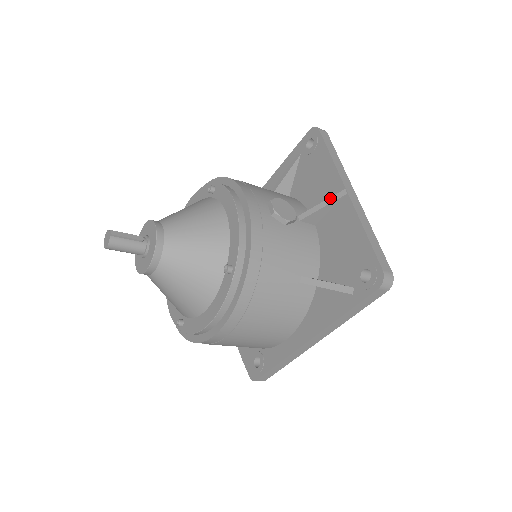
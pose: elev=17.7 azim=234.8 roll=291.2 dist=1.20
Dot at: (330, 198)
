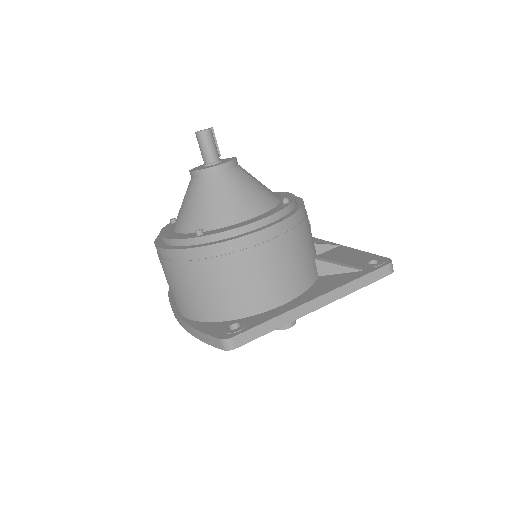
Dot at: occluded
